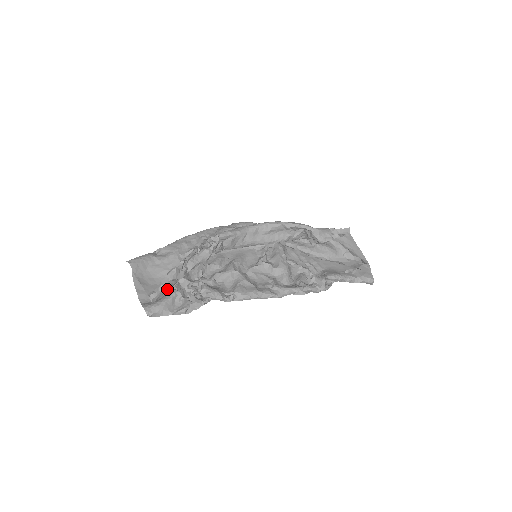
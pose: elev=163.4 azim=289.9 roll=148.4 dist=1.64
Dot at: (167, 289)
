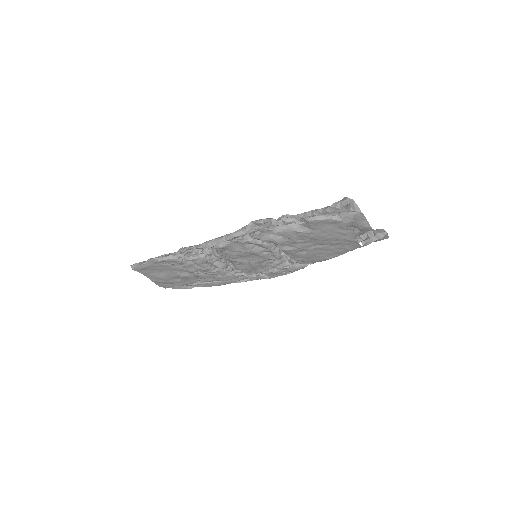
Dot at: occluded
